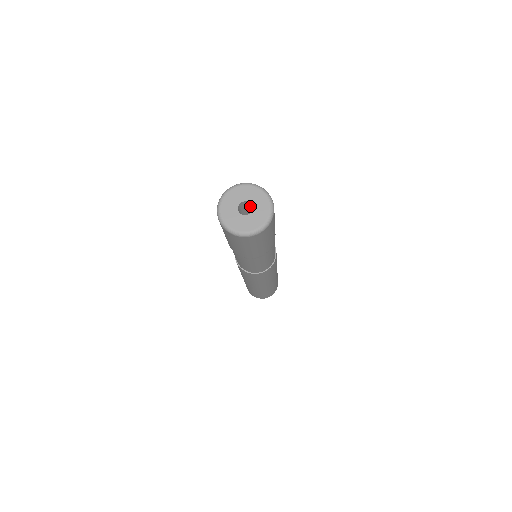
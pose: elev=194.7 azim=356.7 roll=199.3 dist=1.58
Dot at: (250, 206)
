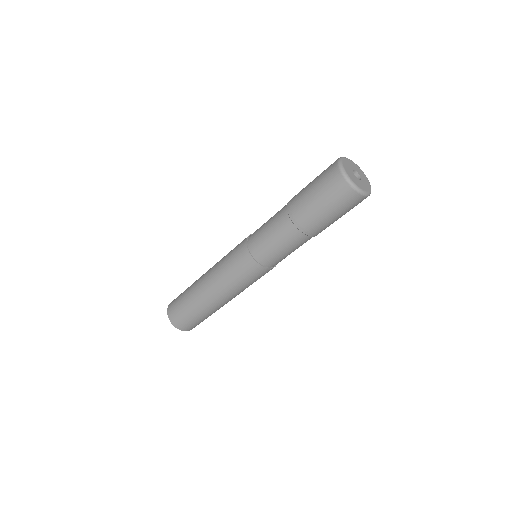
Dot at: occluded
